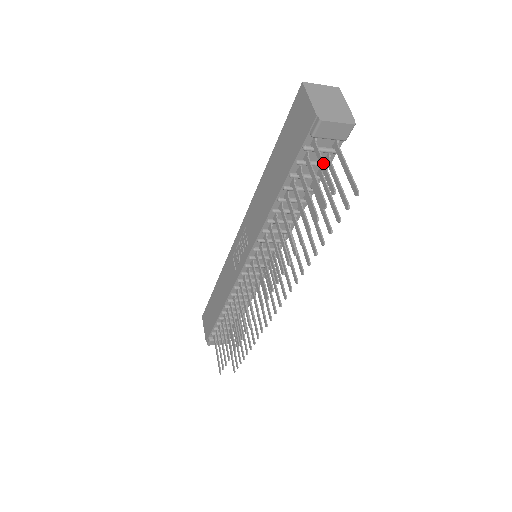
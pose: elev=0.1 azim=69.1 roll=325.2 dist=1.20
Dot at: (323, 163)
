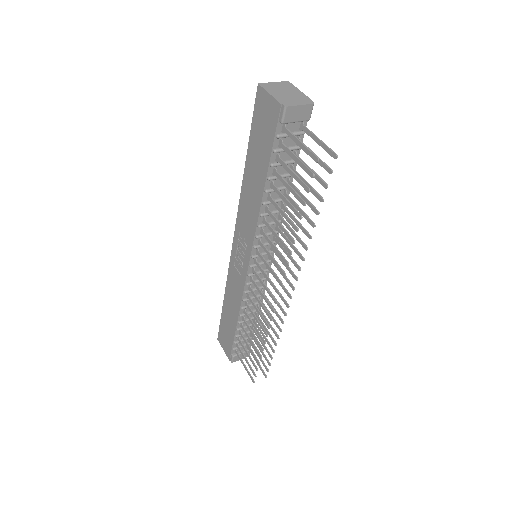
Dot at: (299, 141)
